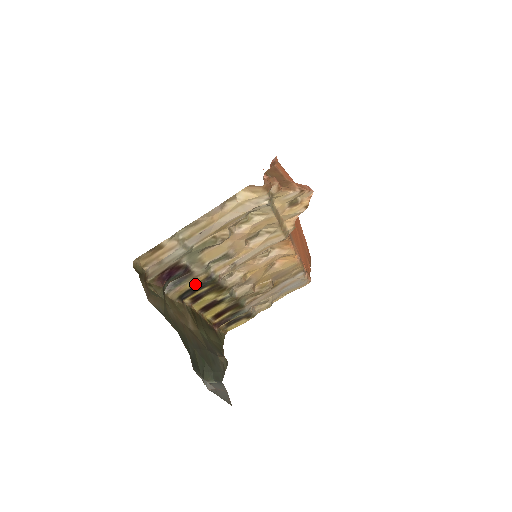
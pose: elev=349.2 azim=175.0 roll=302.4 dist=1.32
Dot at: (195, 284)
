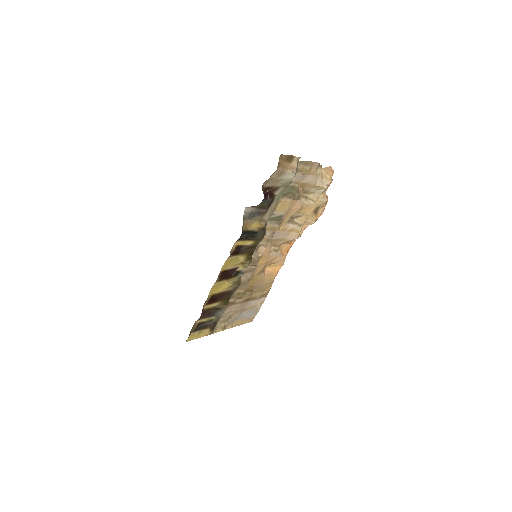
Dot at: (255, 228)
